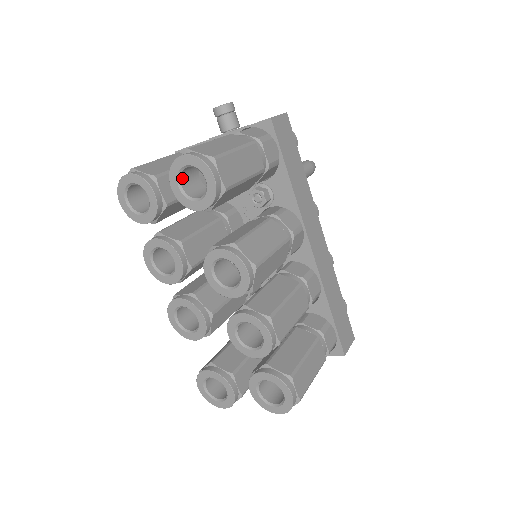
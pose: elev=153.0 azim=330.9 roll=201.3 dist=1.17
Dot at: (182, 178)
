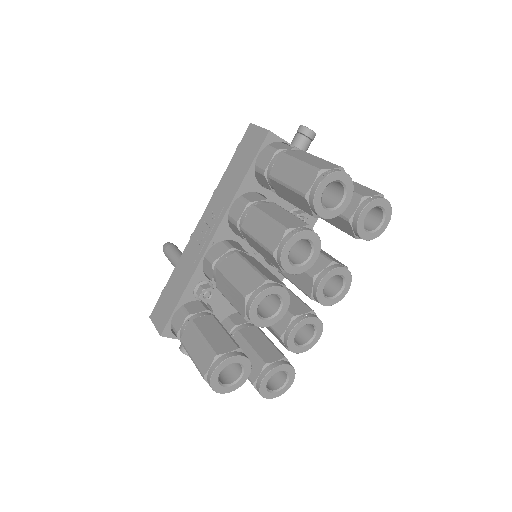
Dot at: (368, 209)
